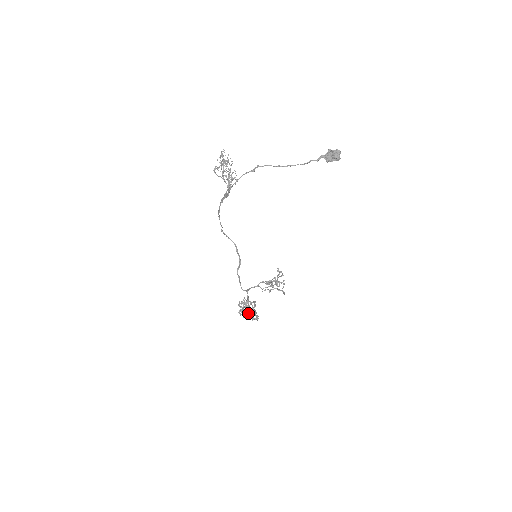
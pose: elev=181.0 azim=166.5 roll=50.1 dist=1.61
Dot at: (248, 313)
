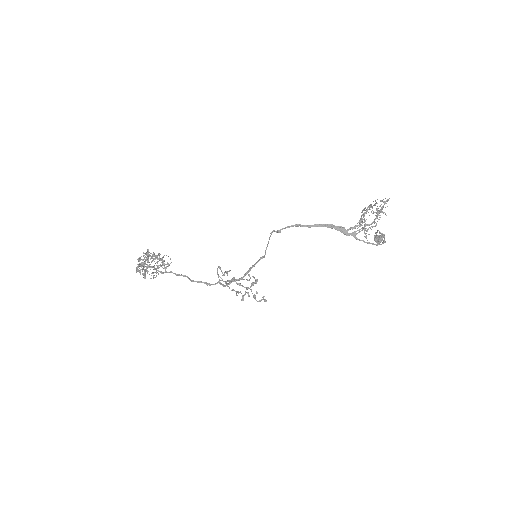
Dot at: occluded
